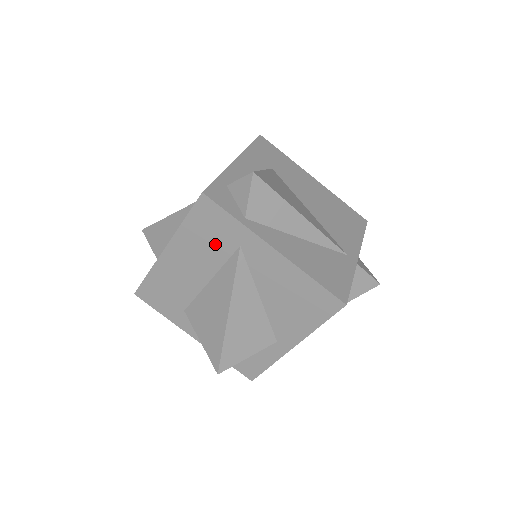
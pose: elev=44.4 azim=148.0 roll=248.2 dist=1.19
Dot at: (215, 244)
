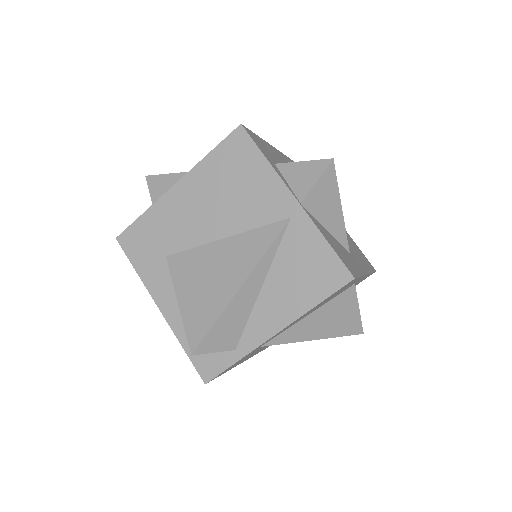
Dot at: occluded
